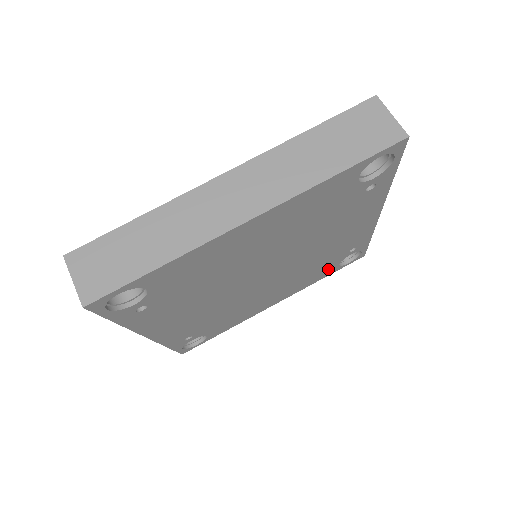
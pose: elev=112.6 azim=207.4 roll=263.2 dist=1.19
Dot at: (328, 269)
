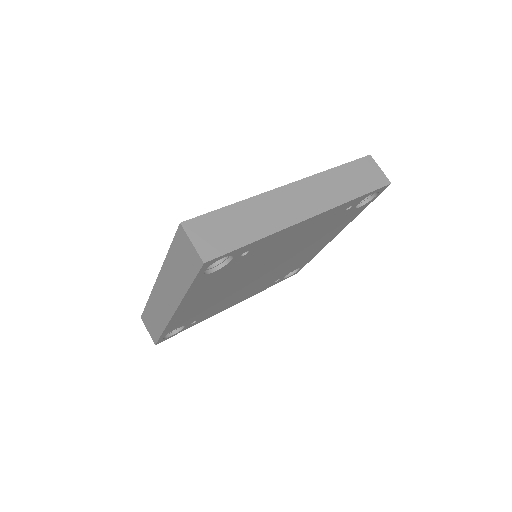
Dot at: (351, 214)
